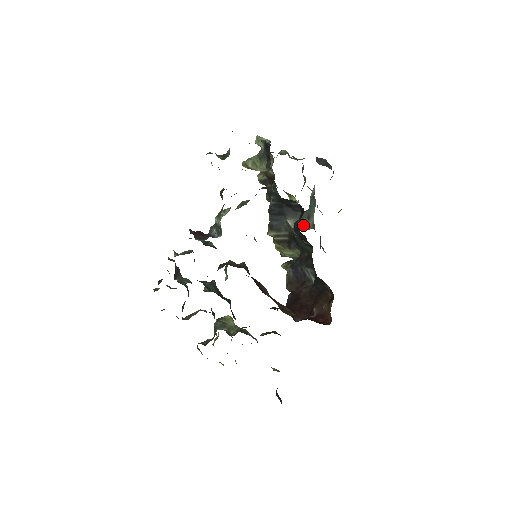
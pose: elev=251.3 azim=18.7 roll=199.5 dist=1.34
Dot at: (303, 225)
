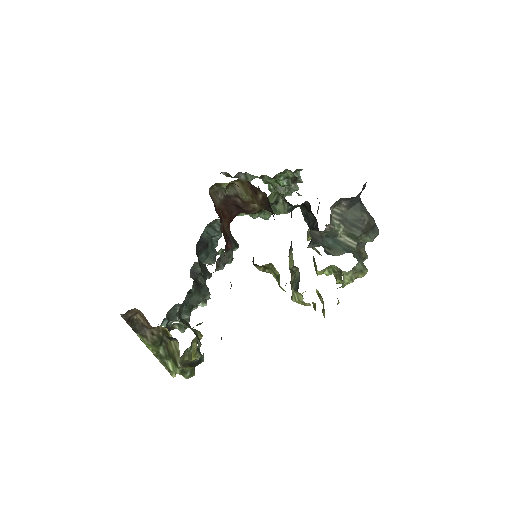
Dot at: occluded
